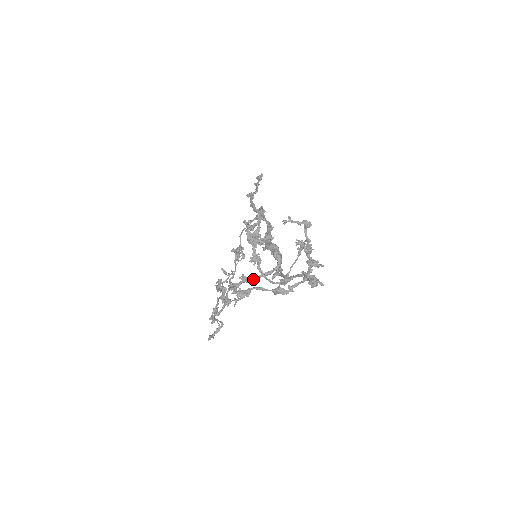
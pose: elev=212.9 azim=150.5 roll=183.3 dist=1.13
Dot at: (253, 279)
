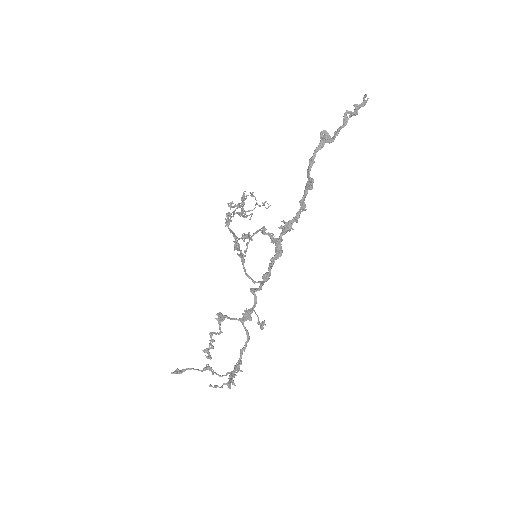
Dot at: occluded
